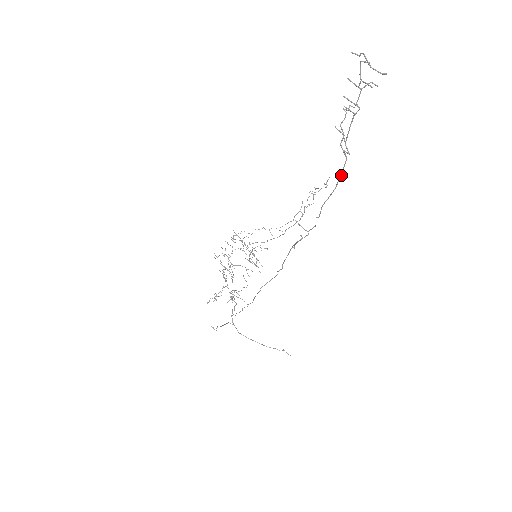
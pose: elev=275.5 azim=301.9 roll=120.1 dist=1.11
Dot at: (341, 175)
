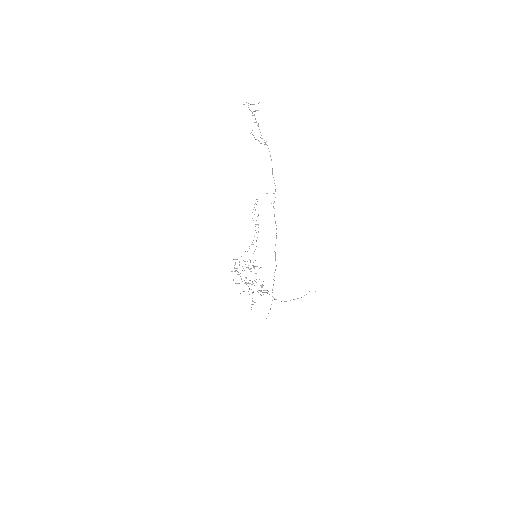
Dot at: occluded
